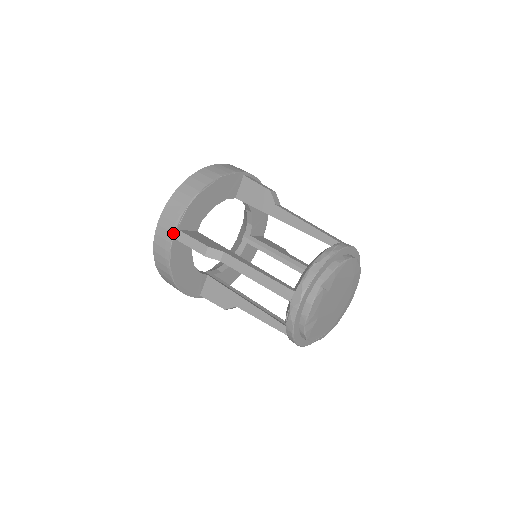
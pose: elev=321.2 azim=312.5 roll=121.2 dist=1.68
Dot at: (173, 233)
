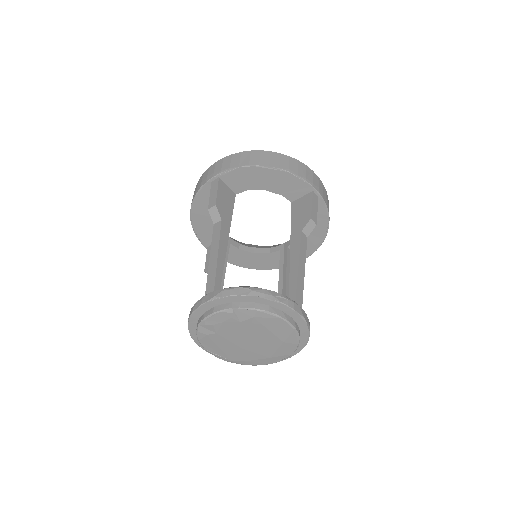
Dot at: (213, 176)
